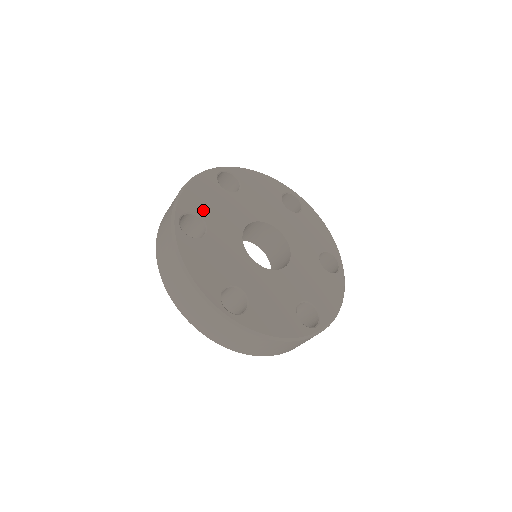
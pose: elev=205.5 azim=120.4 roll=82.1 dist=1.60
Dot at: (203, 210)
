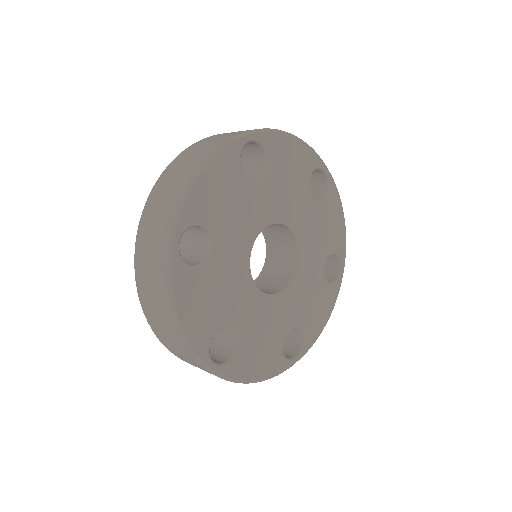
Dot at: (276, 165)
